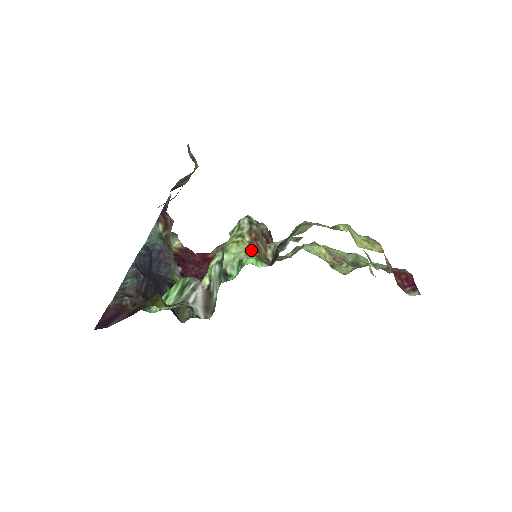
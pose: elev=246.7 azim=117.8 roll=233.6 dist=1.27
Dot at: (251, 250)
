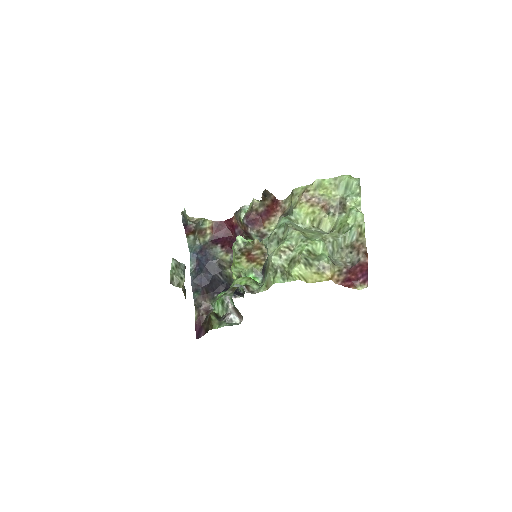
Dot at: (249, 264)
